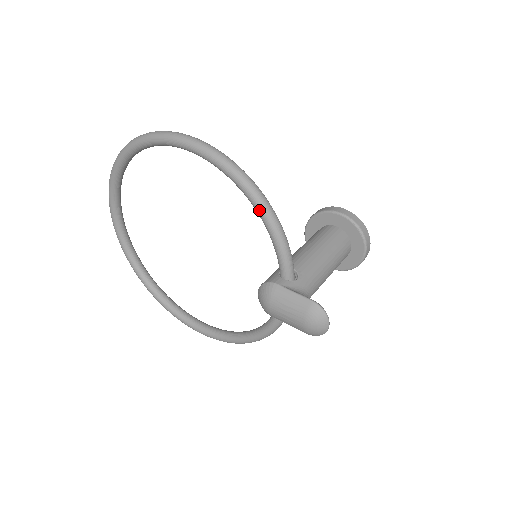
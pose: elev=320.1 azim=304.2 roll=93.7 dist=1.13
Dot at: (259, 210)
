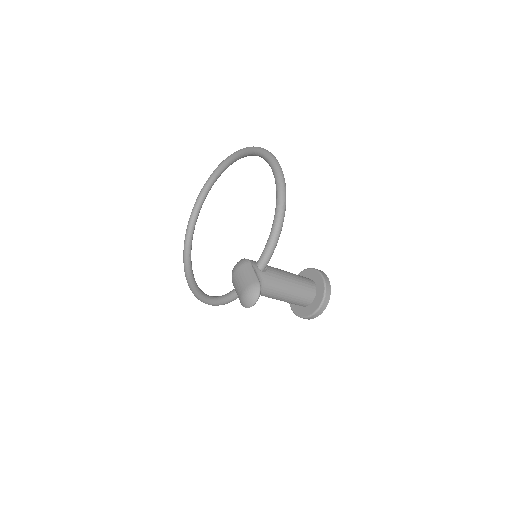
Dot at: (276, 216)
